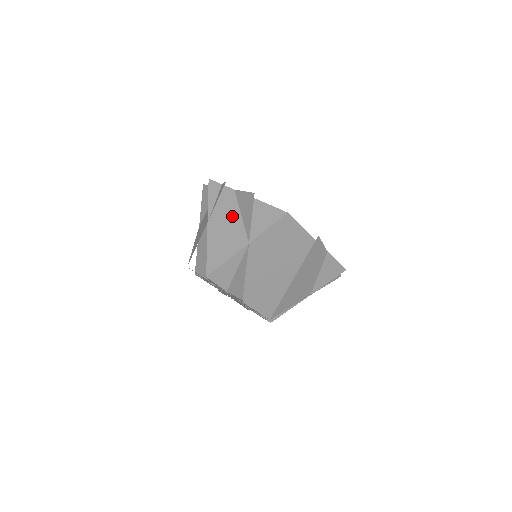
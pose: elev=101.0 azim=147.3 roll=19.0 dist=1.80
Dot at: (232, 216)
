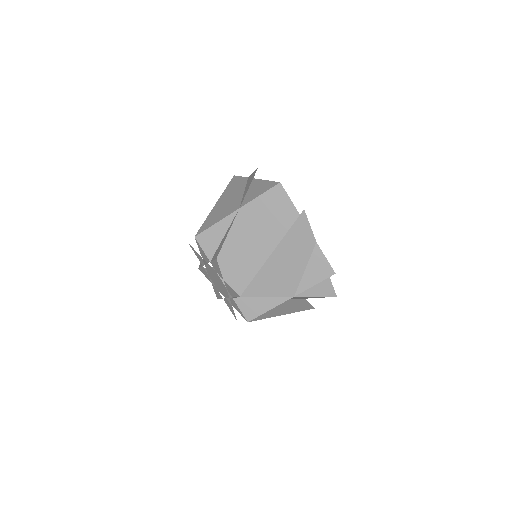
Dot at: (237, 194)
